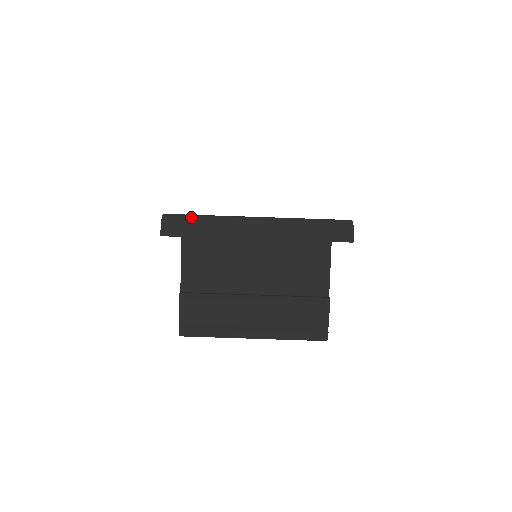
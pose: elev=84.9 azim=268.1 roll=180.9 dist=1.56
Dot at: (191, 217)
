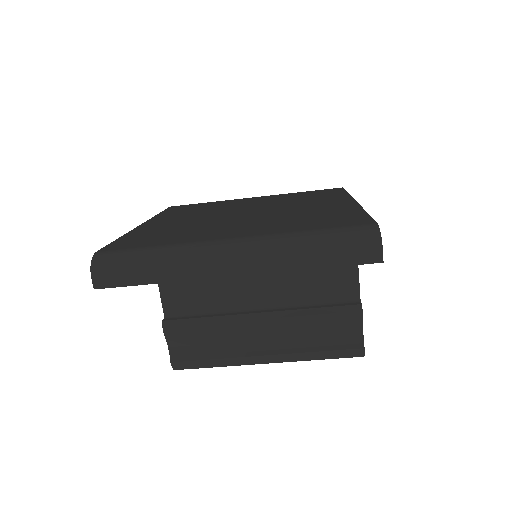
Dot at: (133, 254)
